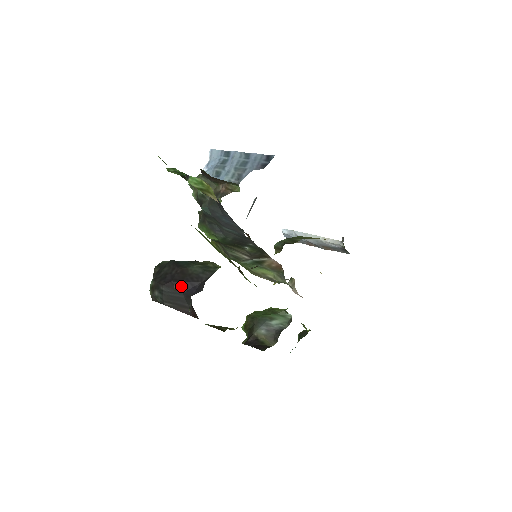
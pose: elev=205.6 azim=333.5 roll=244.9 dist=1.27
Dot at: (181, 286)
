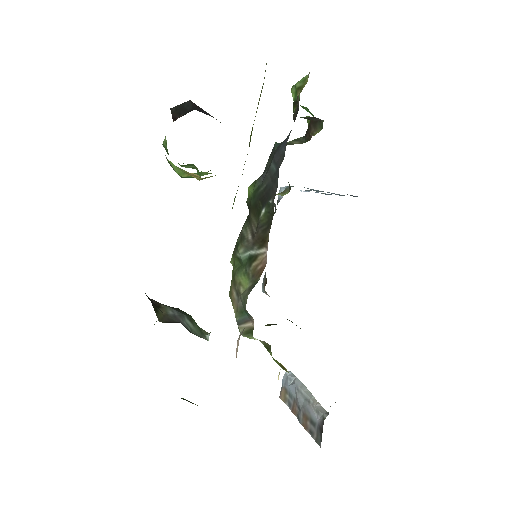
Dot at: (199, 109)
